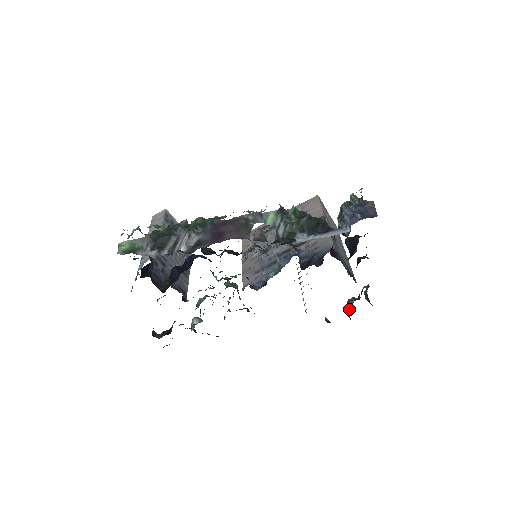
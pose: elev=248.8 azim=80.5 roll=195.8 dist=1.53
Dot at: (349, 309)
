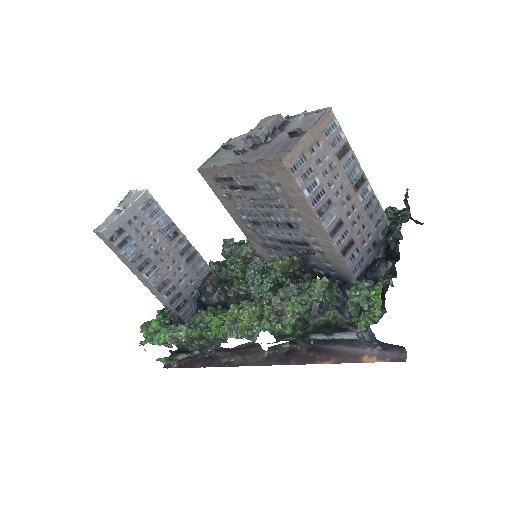
Dot at: occluded
